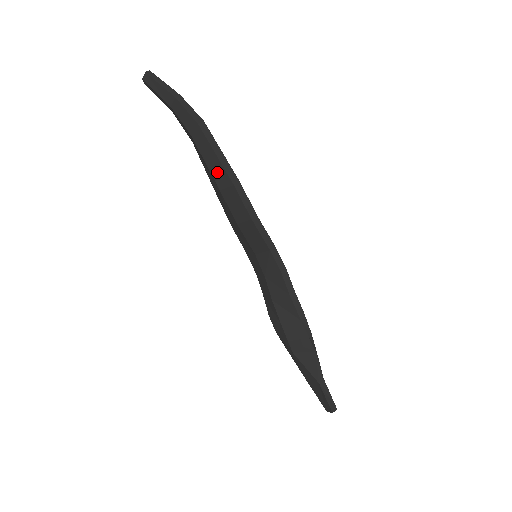
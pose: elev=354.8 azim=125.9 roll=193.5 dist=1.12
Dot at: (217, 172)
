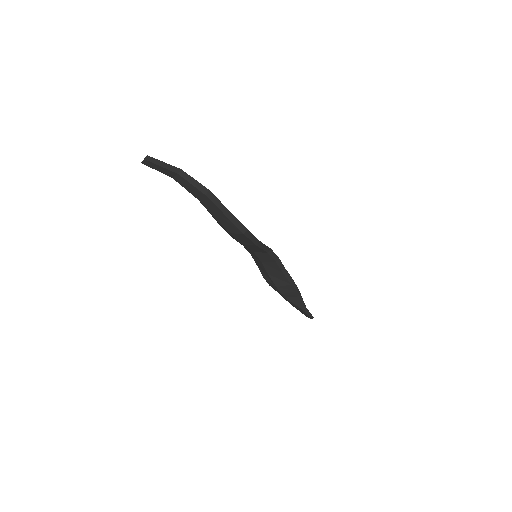
Dot at: (226, 224)
